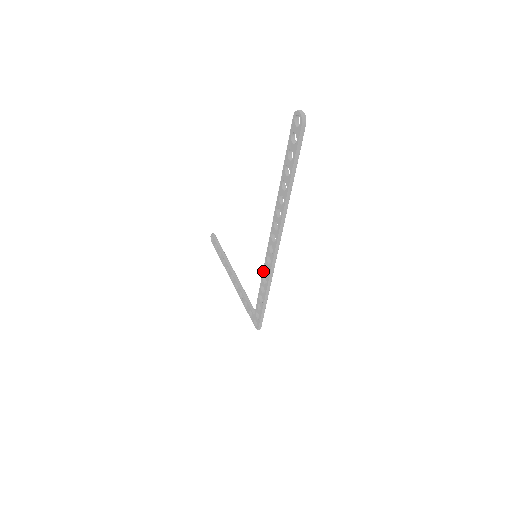
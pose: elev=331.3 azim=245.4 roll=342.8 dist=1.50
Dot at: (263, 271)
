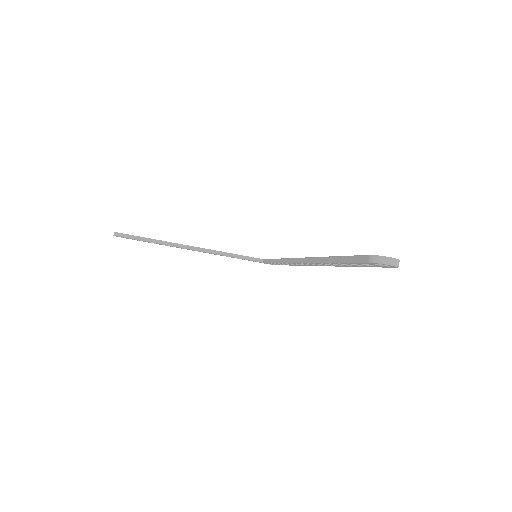
Dot at: occluded
